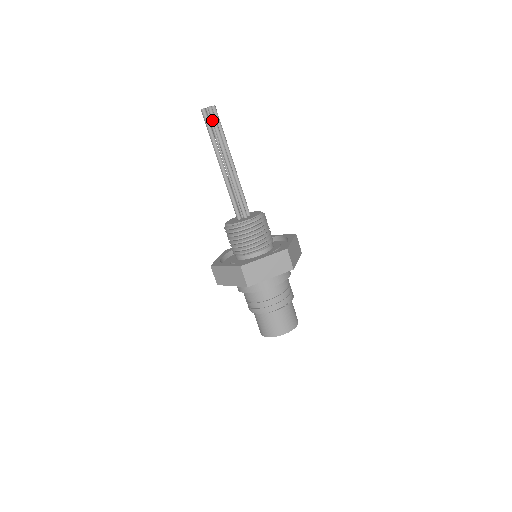
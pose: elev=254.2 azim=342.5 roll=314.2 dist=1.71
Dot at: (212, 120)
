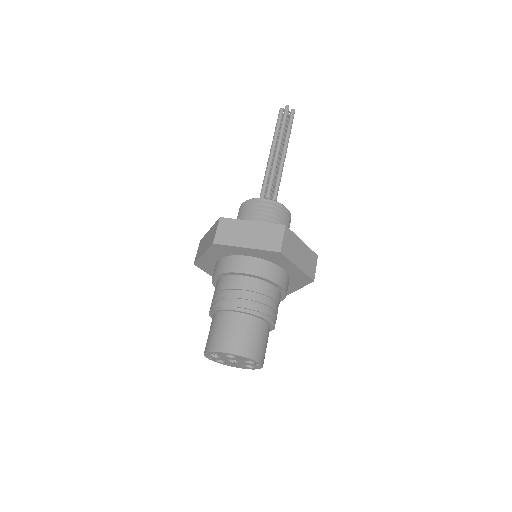
Dot at: (291, 118)
